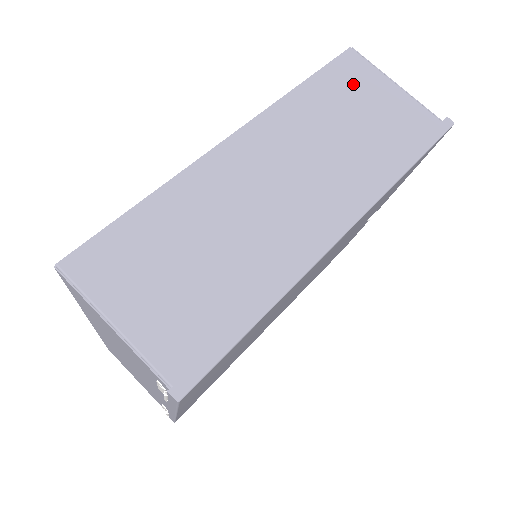
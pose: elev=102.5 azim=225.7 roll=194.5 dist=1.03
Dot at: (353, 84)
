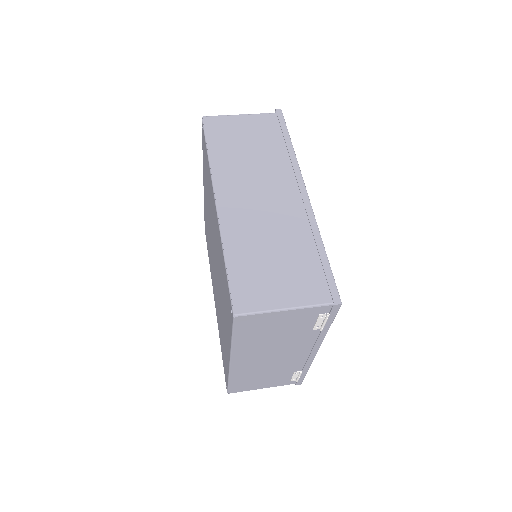
Dot at: (226, 131)
